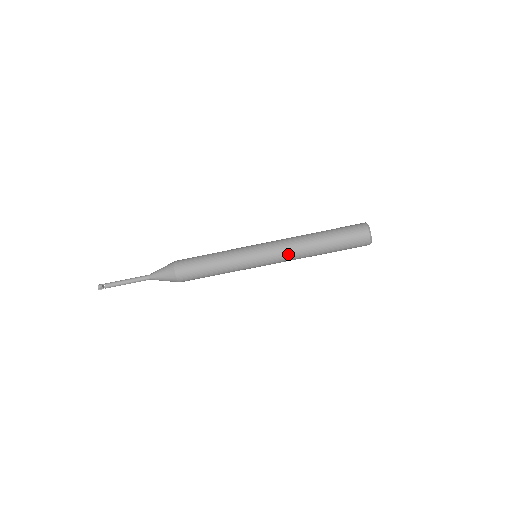
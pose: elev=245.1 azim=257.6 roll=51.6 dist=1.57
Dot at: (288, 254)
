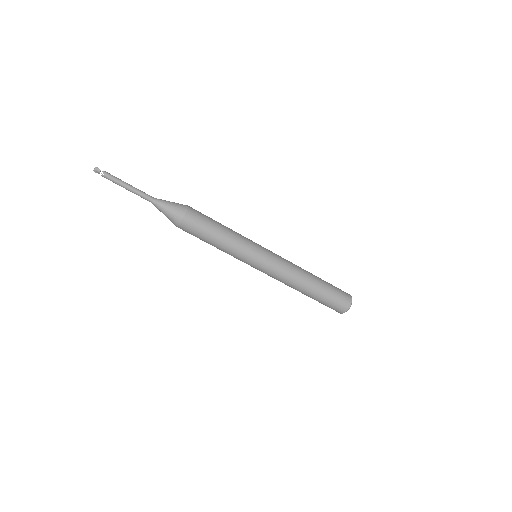
Dot at: (282, 278)
